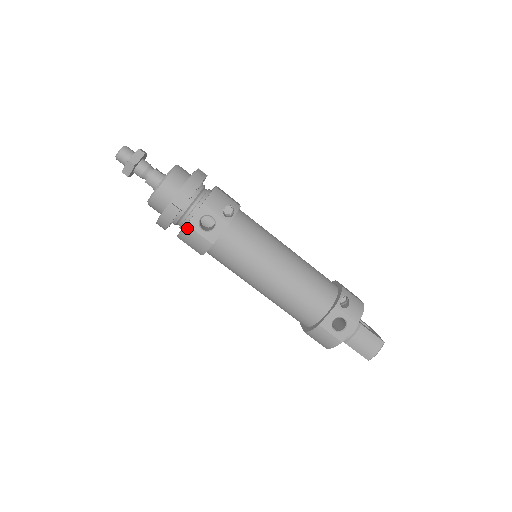
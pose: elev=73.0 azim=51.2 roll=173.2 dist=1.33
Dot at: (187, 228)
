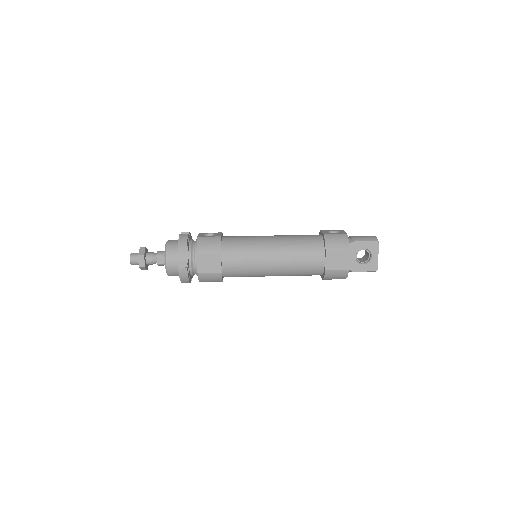
Dot at: (199, 238)
